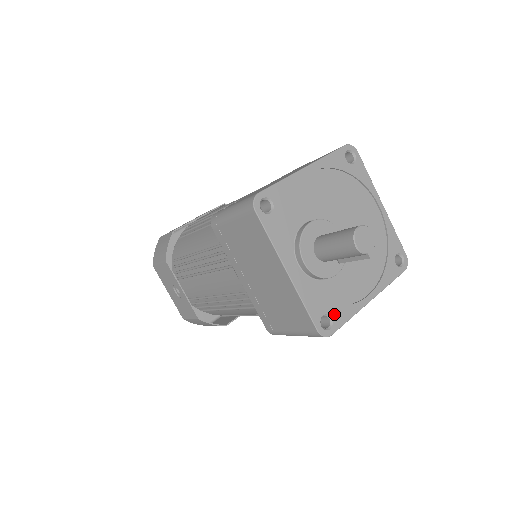
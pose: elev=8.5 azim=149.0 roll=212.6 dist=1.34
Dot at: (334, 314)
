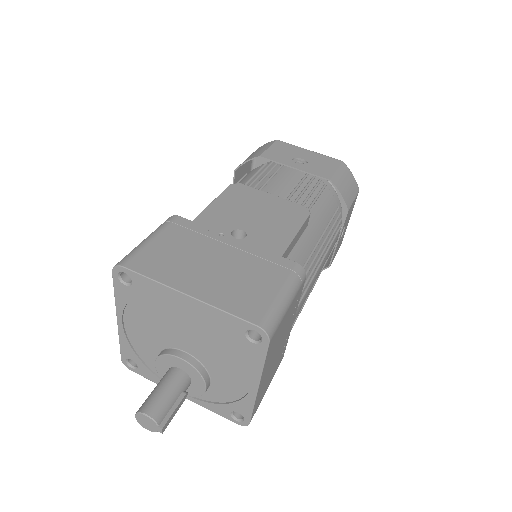
Dot at: (237, 409)
